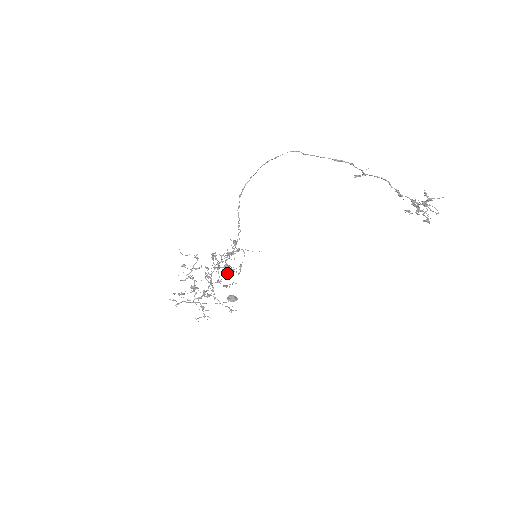
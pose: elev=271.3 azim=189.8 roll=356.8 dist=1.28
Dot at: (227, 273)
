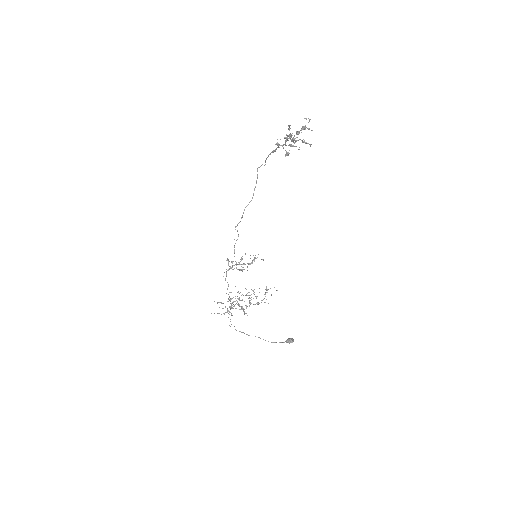
Dot at: (233, 269)
